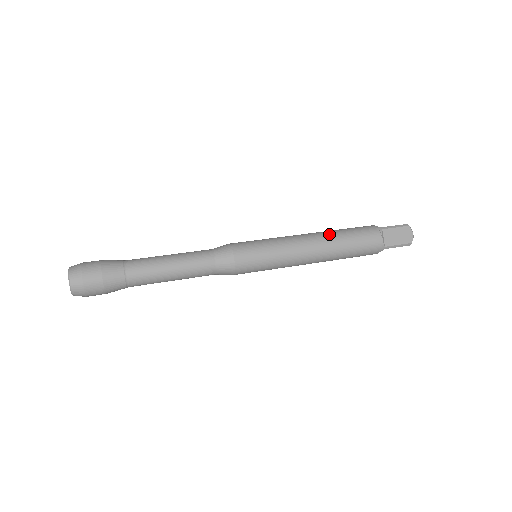
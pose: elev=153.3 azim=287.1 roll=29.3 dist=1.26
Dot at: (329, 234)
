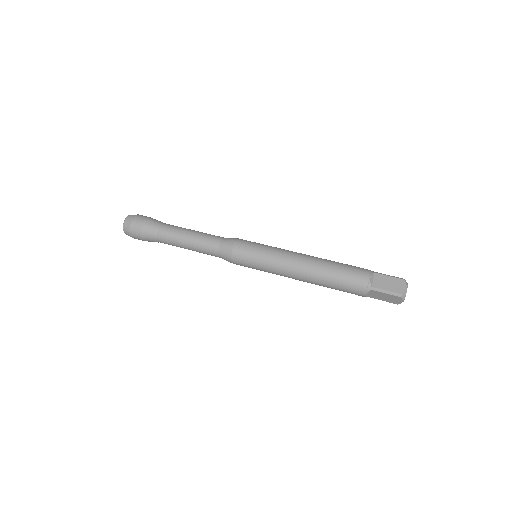
Dot at: (317, 275)
